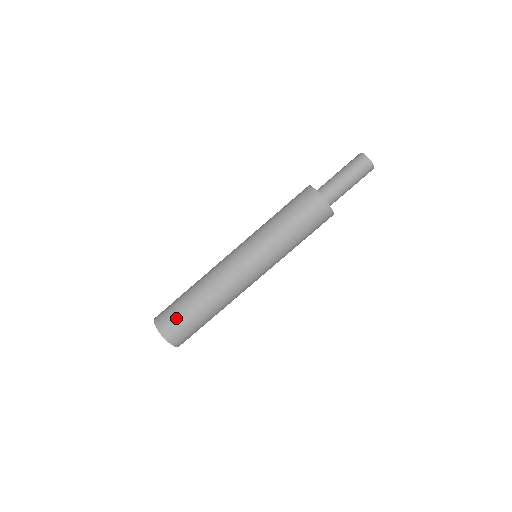
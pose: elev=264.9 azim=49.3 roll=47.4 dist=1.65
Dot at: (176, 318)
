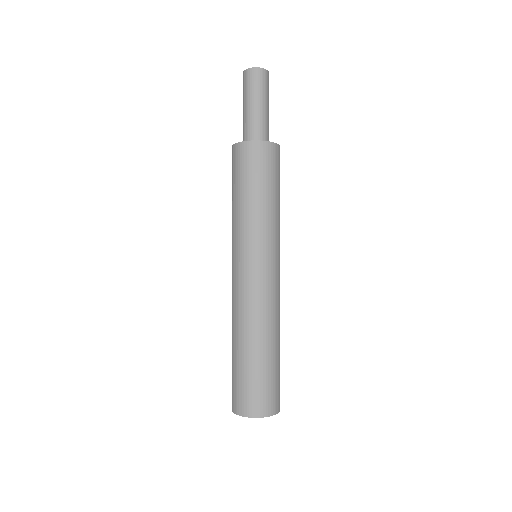
Dot at: (247, 387)
